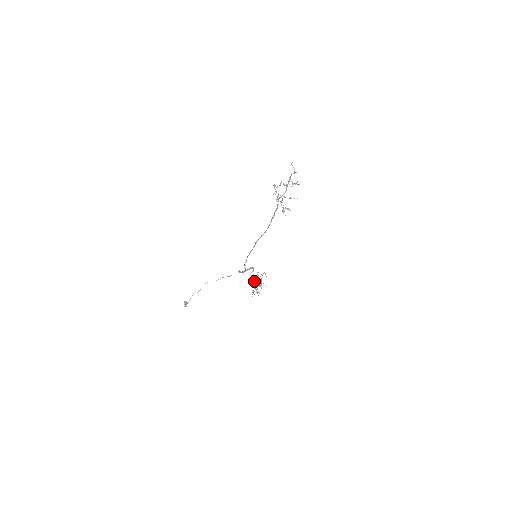
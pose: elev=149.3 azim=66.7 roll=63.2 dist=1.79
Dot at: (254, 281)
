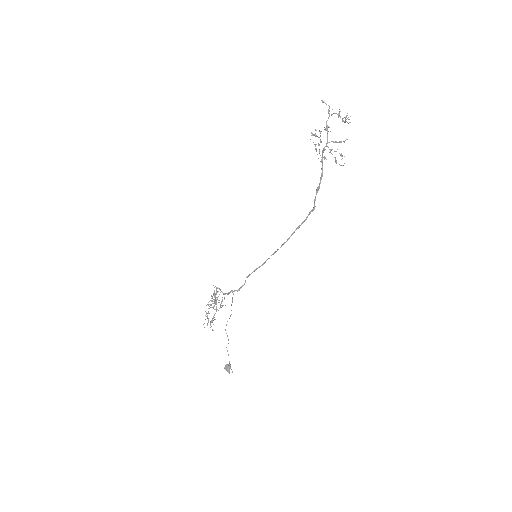
Dot at: (216, 306)
